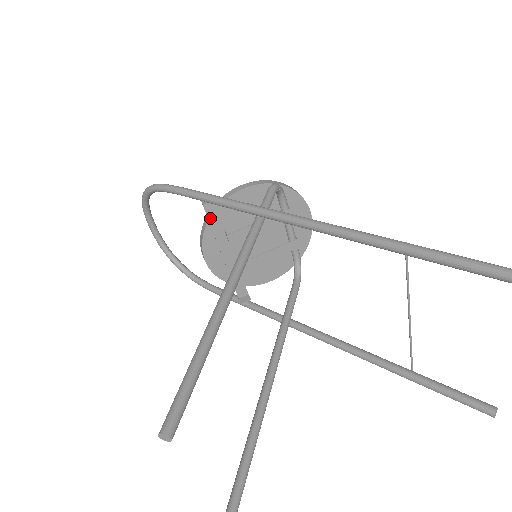
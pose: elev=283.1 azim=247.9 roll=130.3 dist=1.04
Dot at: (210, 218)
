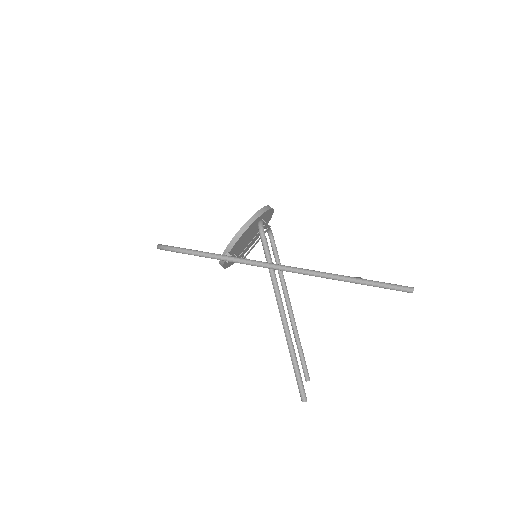
Dot at: occluded
